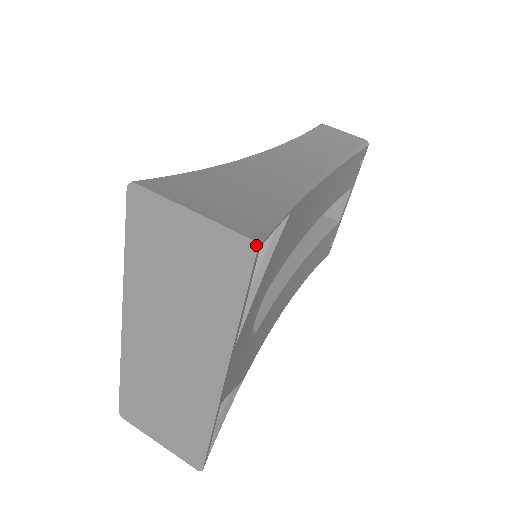
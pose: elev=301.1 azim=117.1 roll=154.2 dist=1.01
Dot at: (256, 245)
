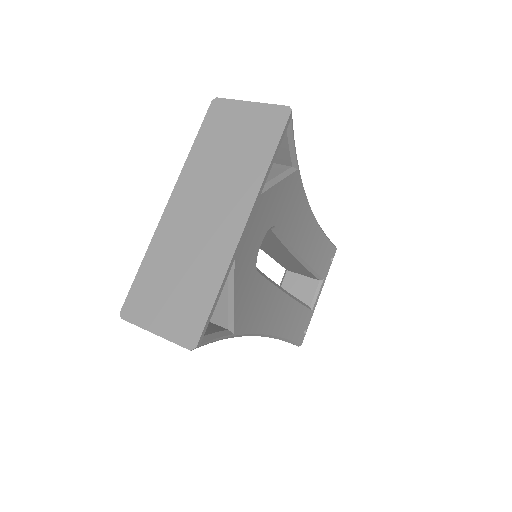
Dot at: (291, 109)
